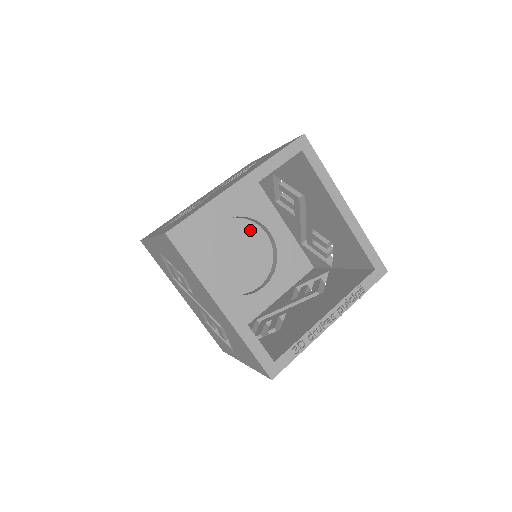
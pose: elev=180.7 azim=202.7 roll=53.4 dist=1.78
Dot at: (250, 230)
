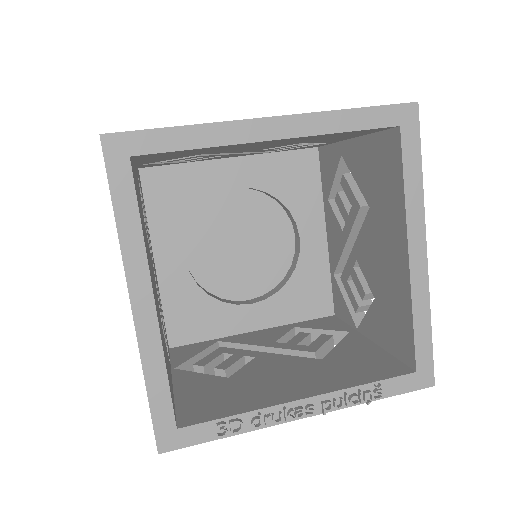
Dot at: (275, 220)
